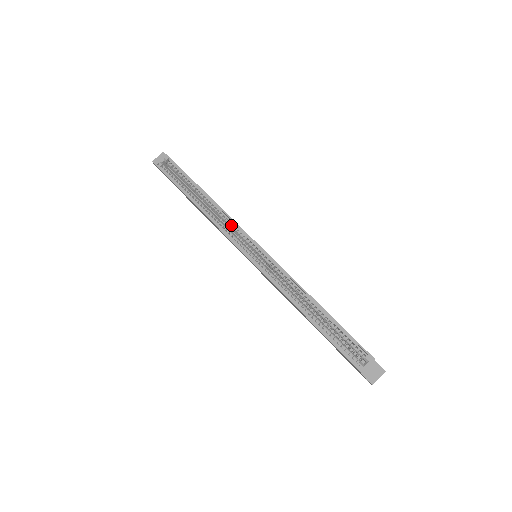
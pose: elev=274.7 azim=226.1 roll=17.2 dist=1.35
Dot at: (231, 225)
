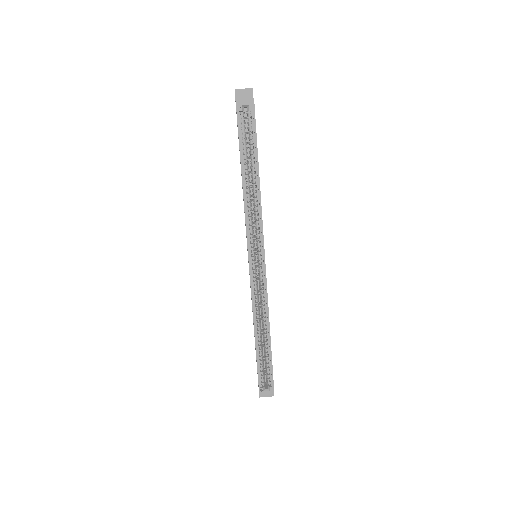
Dot at: (257, 227)
